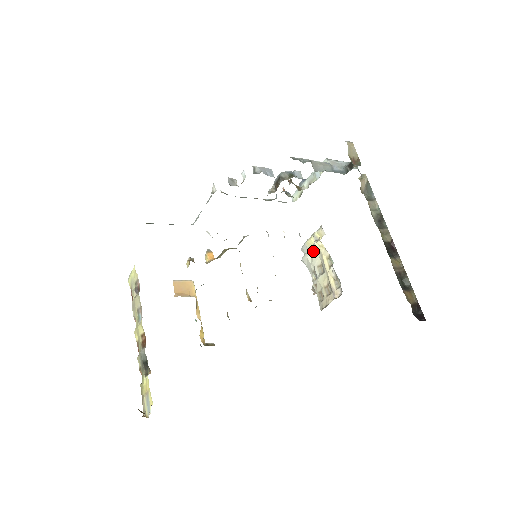
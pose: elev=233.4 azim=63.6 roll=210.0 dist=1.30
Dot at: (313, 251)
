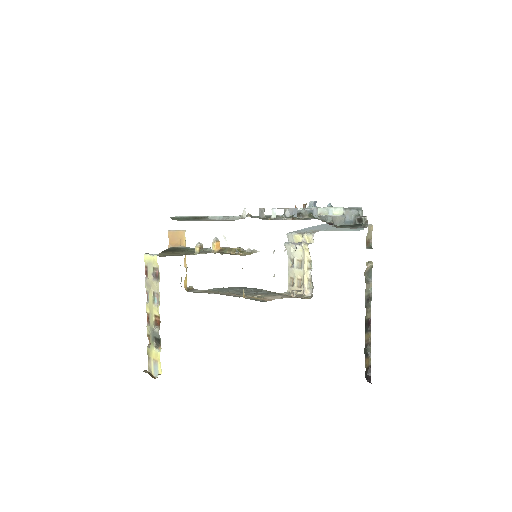
Dot at: (298, 247)
